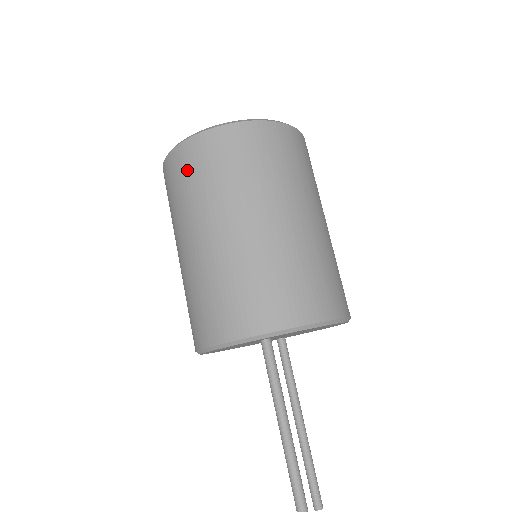
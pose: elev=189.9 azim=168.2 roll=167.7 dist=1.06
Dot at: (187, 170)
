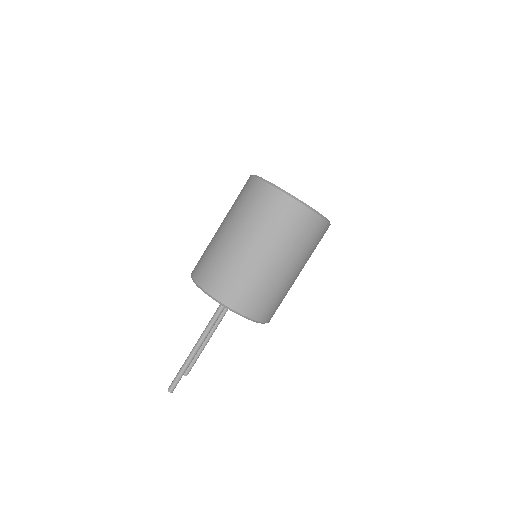
Dot at: (259, 200)
